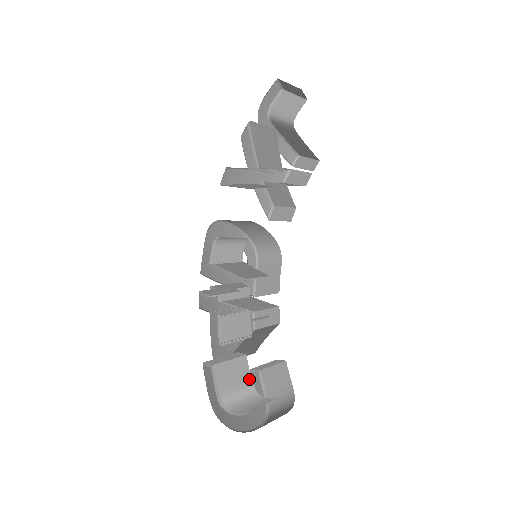
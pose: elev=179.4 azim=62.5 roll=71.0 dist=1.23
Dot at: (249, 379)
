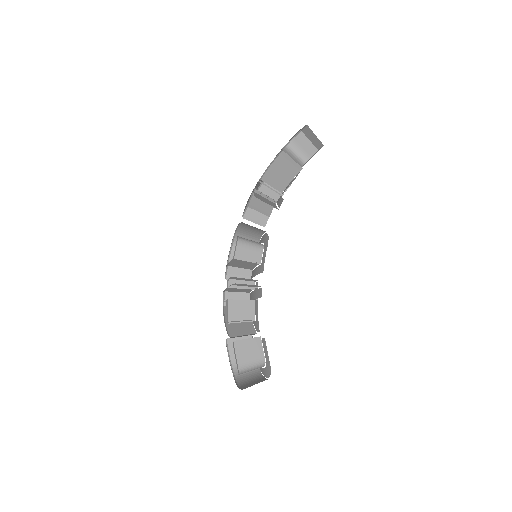
Dot at: (262, 354)
